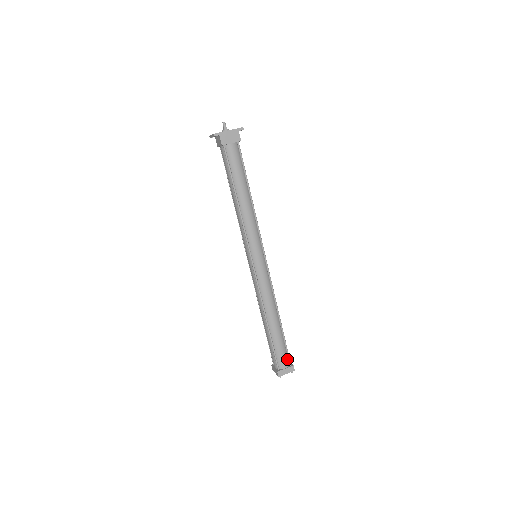
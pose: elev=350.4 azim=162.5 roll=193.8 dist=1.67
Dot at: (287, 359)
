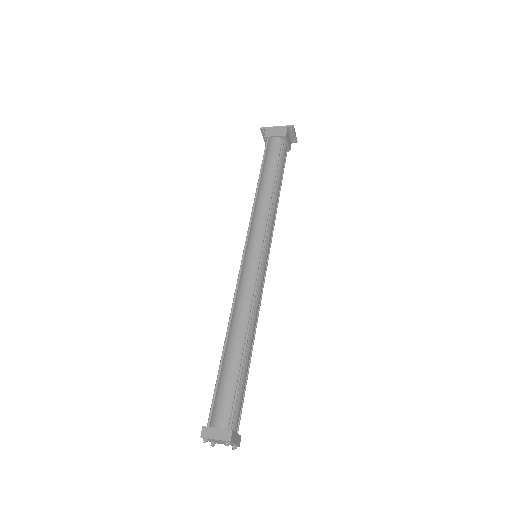
Dot at: (229, 416)
